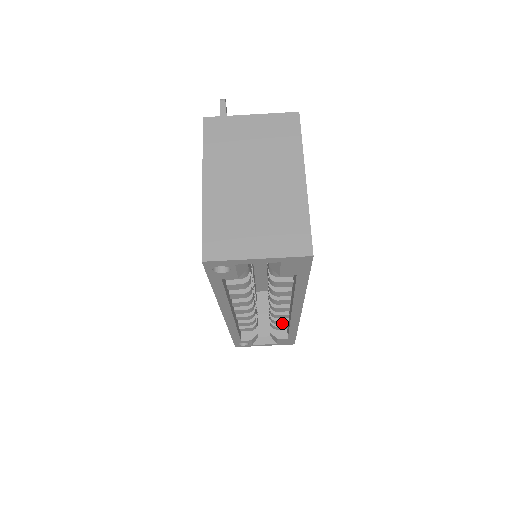
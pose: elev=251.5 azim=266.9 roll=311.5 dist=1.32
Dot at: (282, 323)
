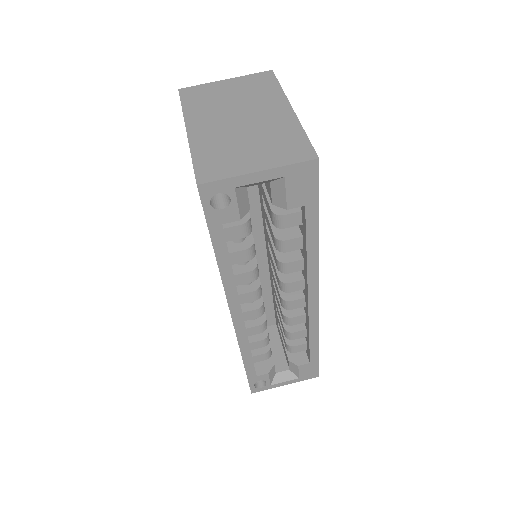
Dot at: (299, 337)
